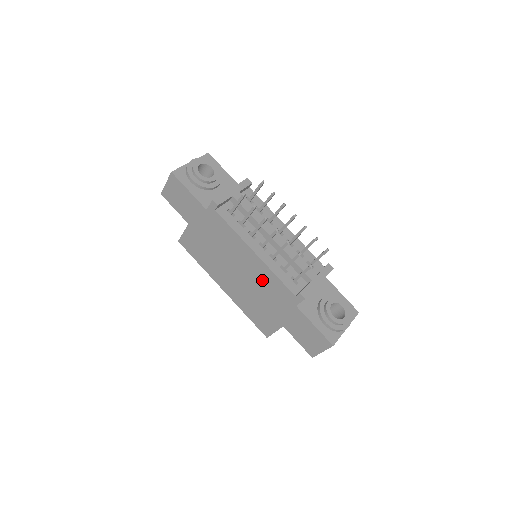
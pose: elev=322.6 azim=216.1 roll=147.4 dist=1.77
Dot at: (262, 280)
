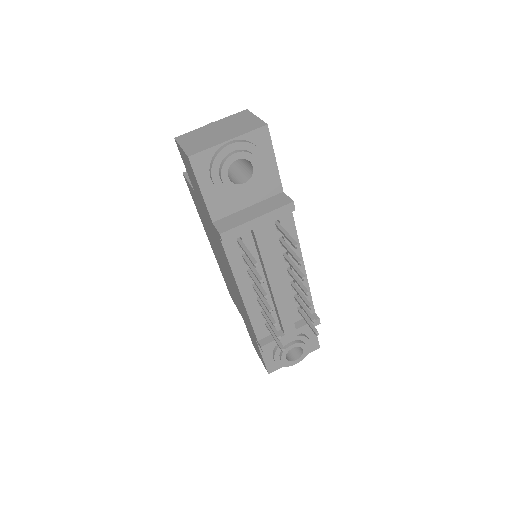
Dot at: (239, 300)
